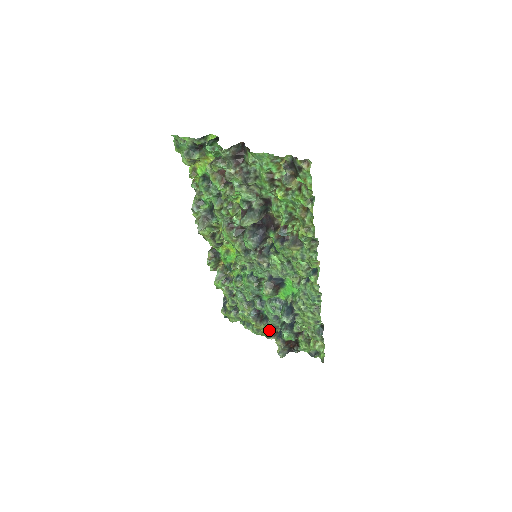
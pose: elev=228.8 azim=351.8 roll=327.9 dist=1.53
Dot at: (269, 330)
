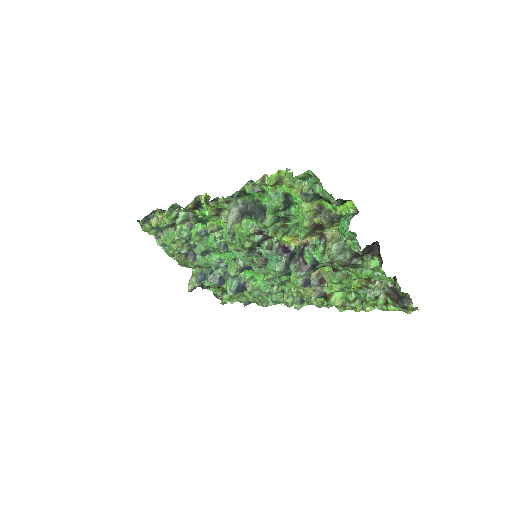
Dot at: (189, 265)
